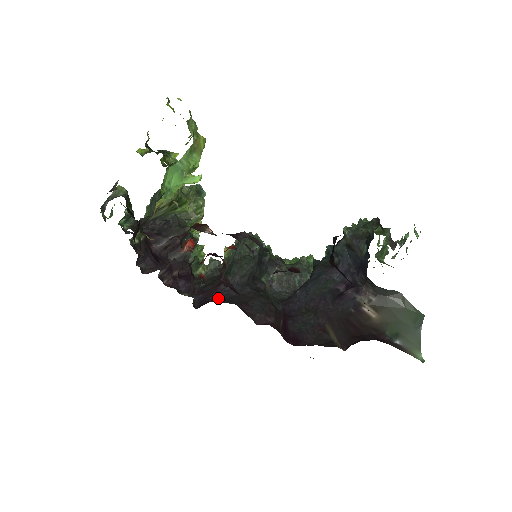
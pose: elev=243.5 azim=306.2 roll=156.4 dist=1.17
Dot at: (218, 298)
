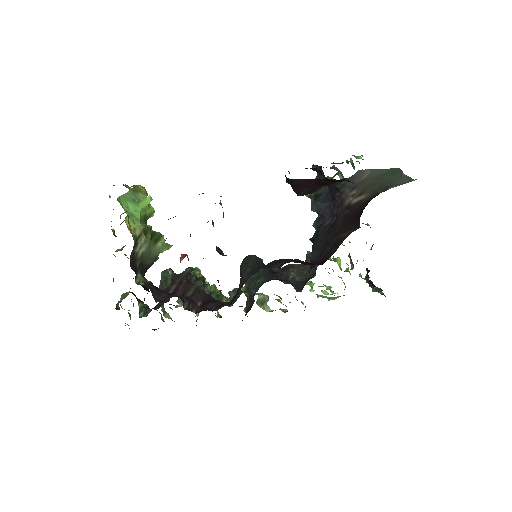
Dot at: (241, 287)
